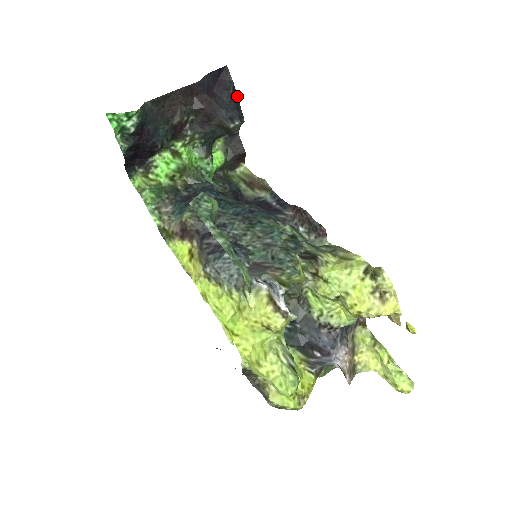
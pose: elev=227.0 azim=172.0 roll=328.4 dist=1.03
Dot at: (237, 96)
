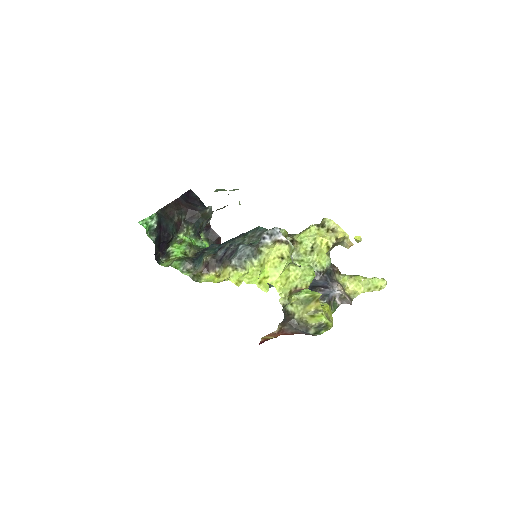
Dot at: (202, 202)
